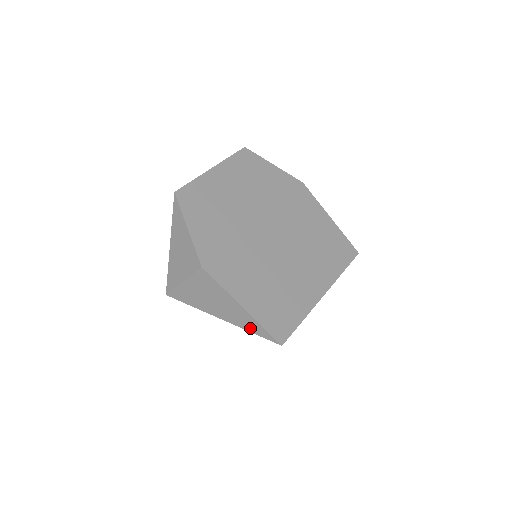
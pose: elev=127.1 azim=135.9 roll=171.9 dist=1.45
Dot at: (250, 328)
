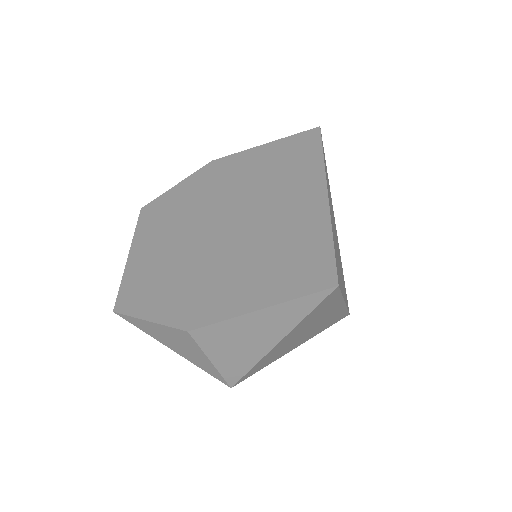
Dot at: (298, 315)
